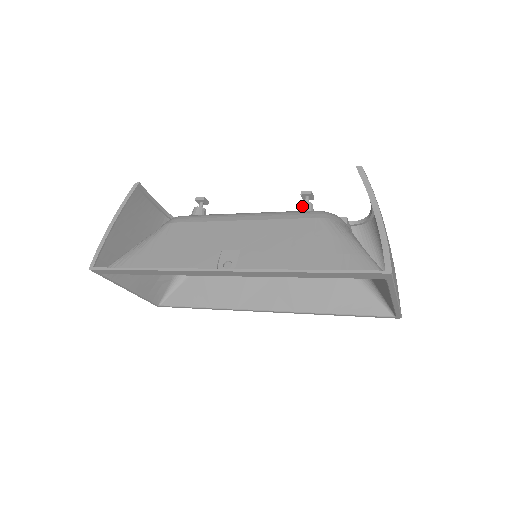
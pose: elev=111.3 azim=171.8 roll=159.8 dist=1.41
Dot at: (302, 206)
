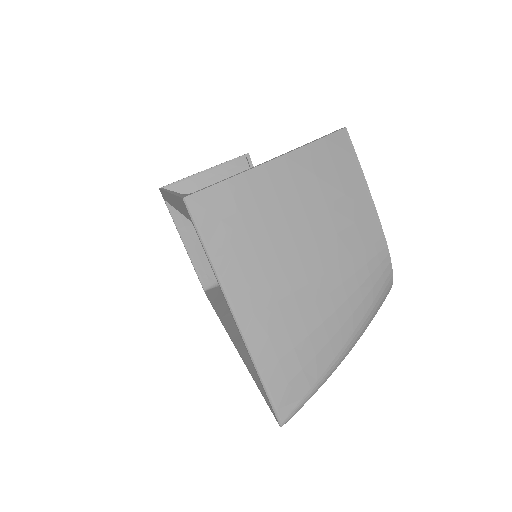
Dot at: occluded
